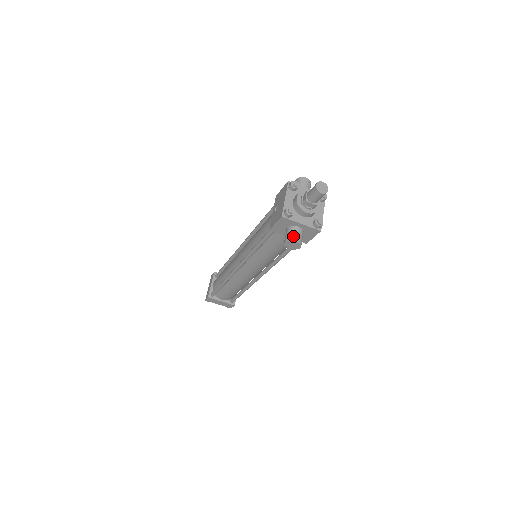
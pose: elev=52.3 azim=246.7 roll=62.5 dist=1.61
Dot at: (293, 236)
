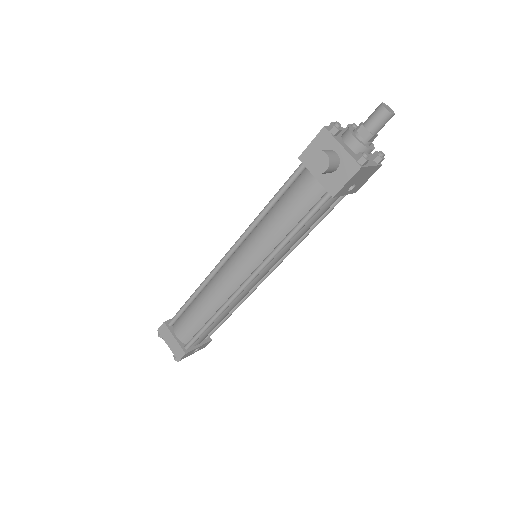
Dot at: (325, 150)
